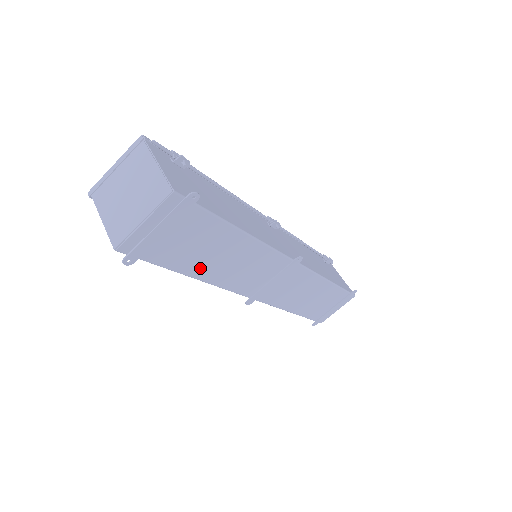
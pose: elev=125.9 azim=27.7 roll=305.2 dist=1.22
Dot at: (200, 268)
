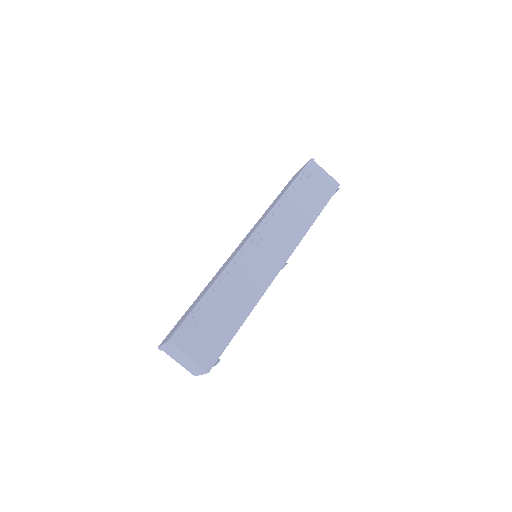
Dot at: occluded
